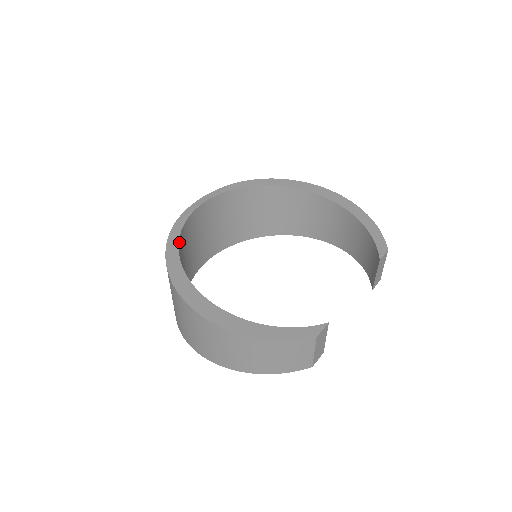
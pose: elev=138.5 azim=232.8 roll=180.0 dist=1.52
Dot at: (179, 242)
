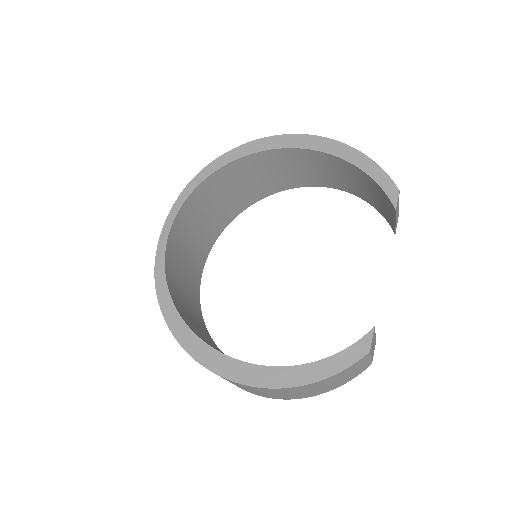
Dot at: (171, 296)
